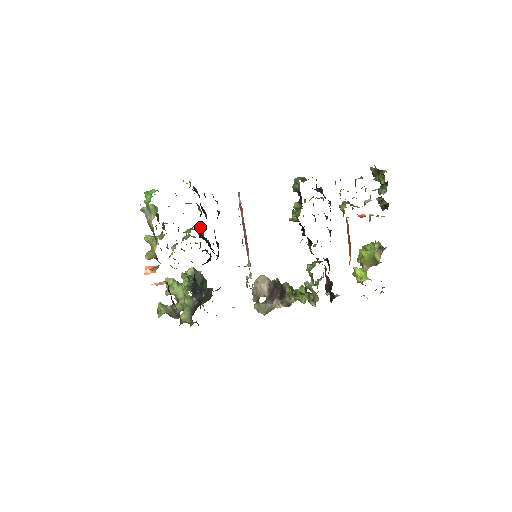
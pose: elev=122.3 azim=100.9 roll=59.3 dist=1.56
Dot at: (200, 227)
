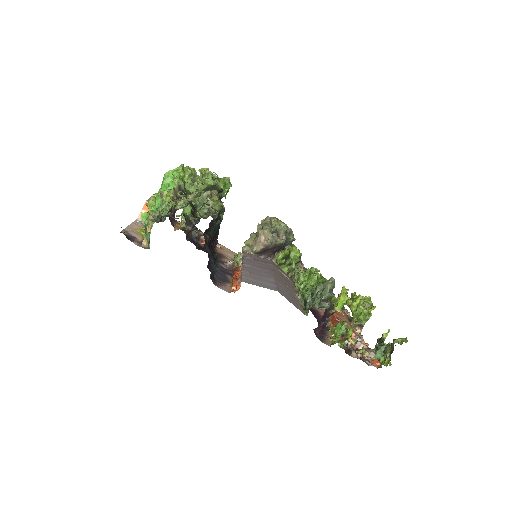
Dot at: (214, 220)
